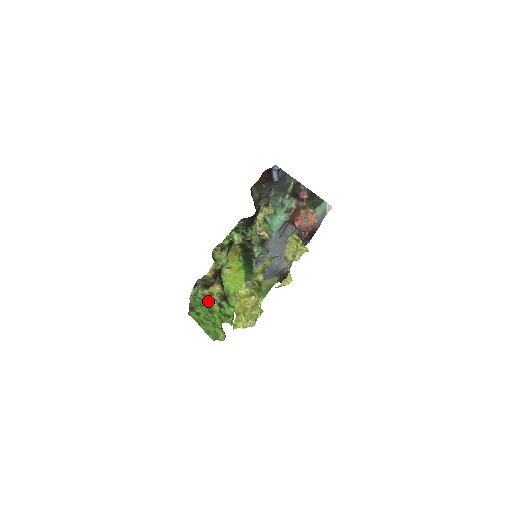
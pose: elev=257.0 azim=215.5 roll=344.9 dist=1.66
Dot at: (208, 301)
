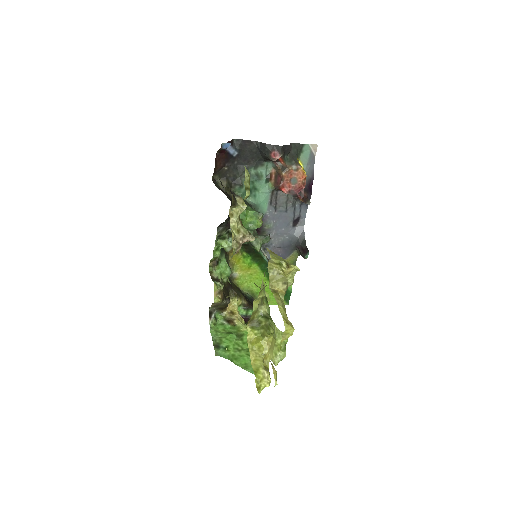
Dot at: (232, 324)
